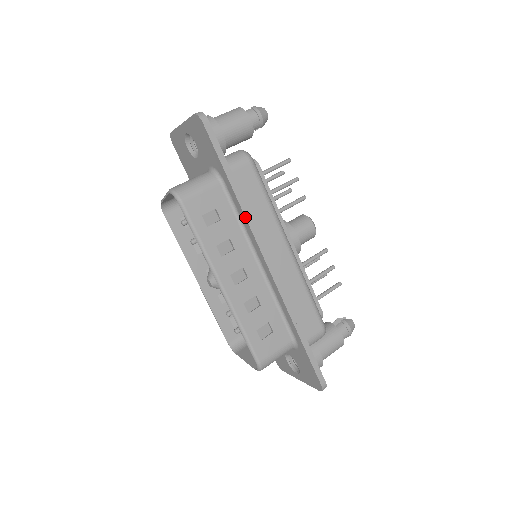
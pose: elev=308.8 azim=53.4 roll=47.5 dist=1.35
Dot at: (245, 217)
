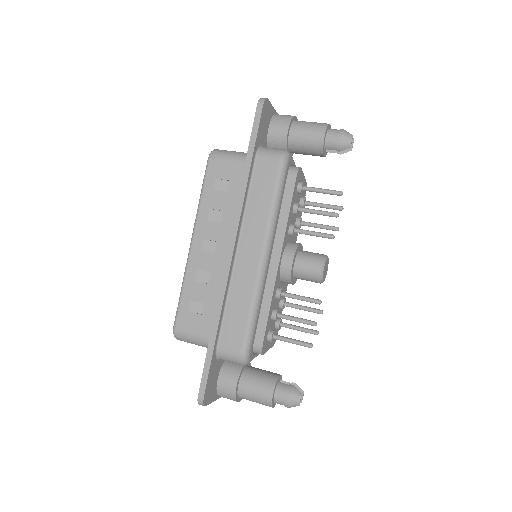
Dot at: (238, 198)
